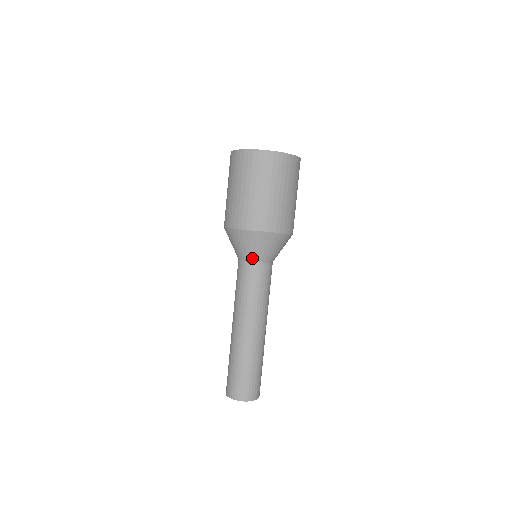
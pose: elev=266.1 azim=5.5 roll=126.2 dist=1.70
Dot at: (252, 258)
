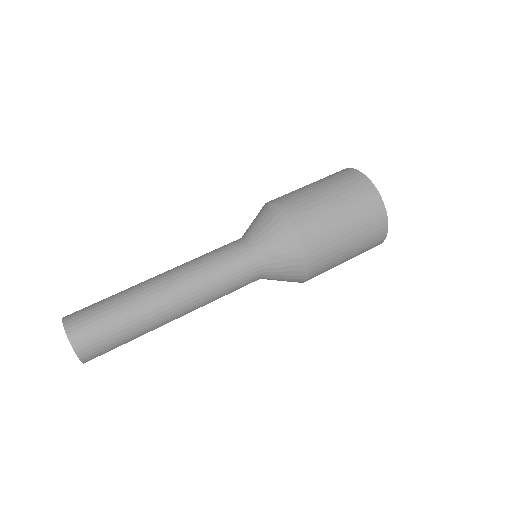
Dot at: (244, 234)
